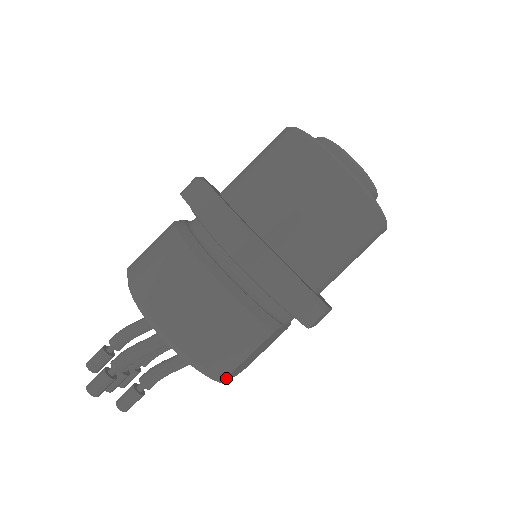
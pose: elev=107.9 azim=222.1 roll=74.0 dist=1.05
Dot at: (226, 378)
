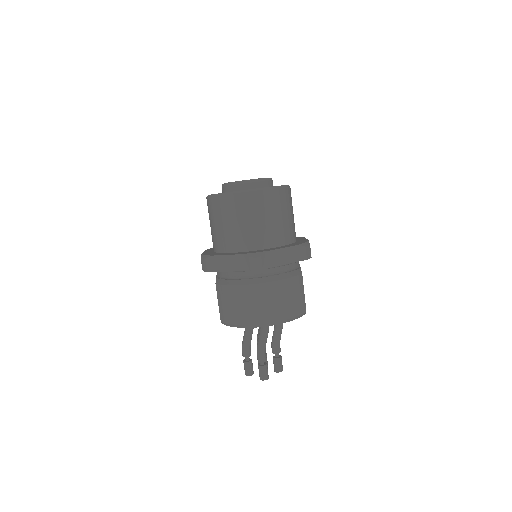
Dot at: occluded
